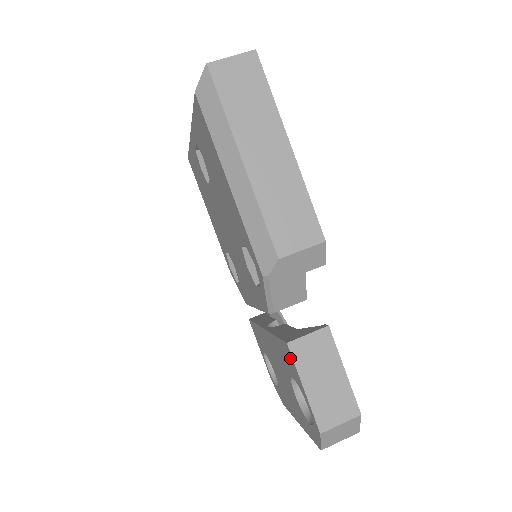
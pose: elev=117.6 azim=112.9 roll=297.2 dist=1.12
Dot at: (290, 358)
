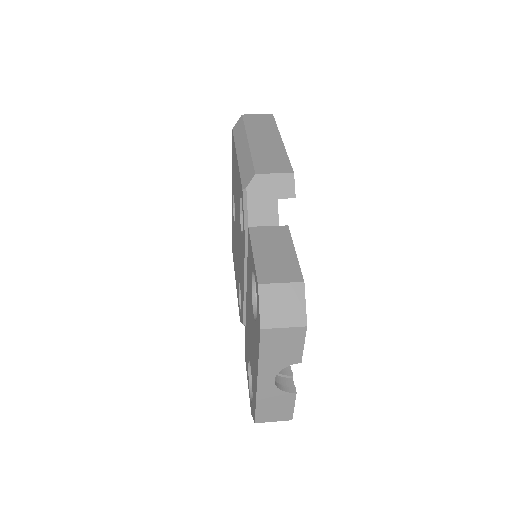
Dot at: (249, 244)
